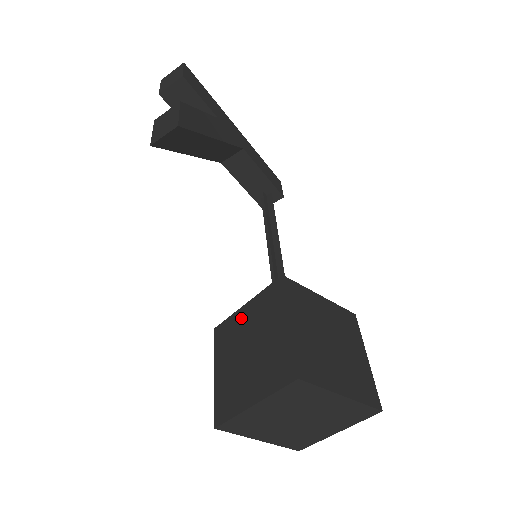
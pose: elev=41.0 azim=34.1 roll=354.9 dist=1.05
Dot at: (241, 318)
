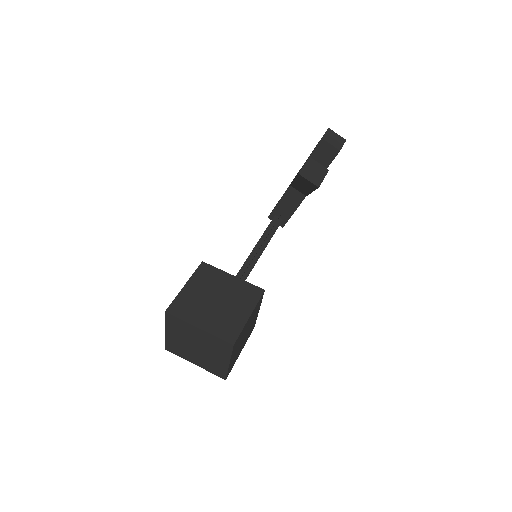
Dot at: (225, 279)
